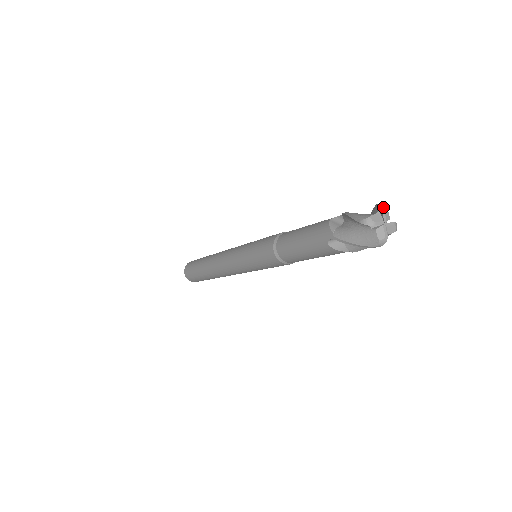
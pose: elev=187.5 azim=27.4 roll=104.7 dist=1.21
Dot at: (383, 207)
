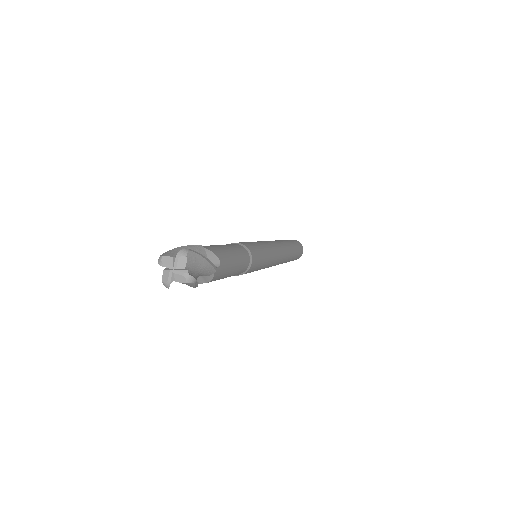
Dot at: (181, 254)
